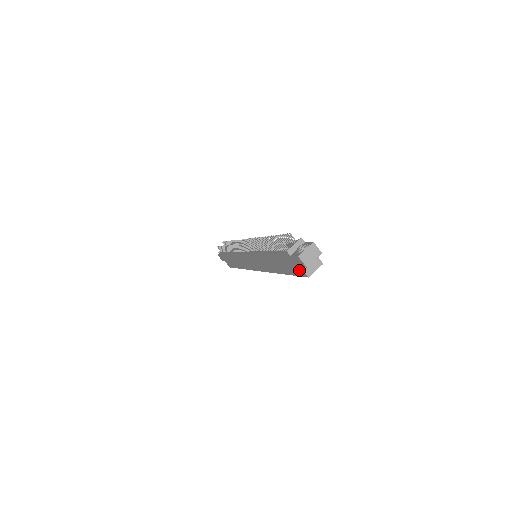
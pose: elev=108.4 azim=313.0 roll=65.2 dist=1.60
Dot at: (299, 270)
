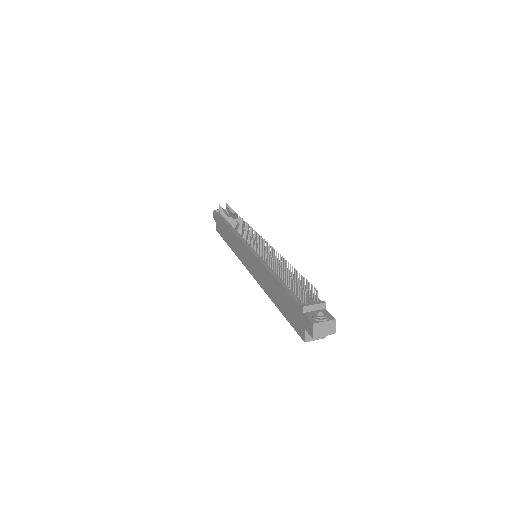
Dot at: (300, 328)
